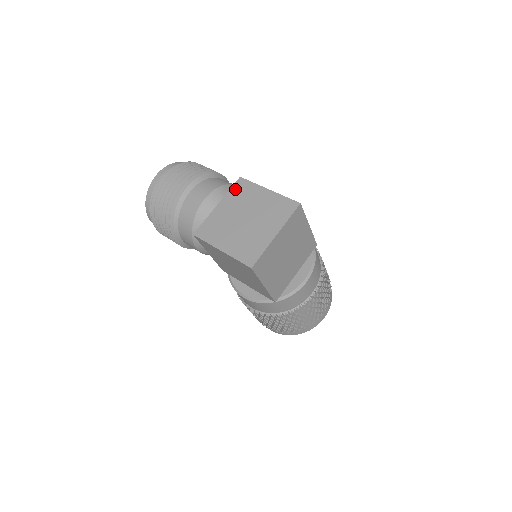
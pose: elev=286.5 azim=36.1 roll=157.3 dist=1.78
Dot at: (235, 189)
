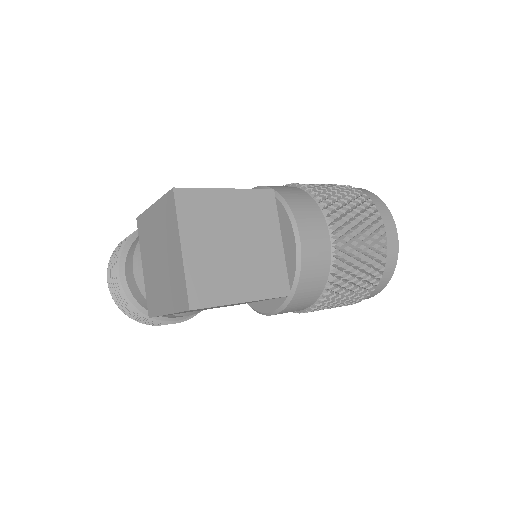
Dot at: (140, 235)
